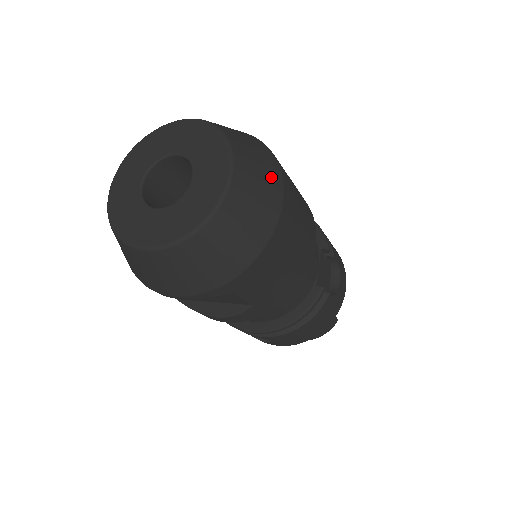
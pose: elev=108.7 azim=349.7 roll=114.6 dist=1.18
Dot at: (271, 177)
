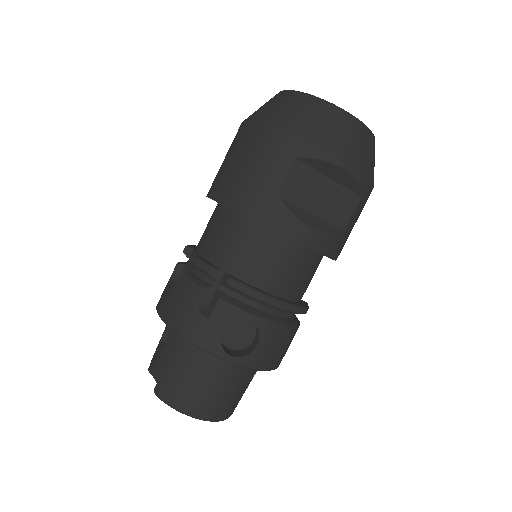
Dot at: occluded
